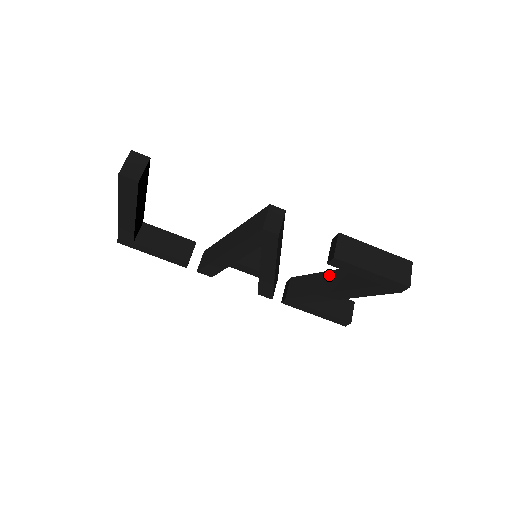
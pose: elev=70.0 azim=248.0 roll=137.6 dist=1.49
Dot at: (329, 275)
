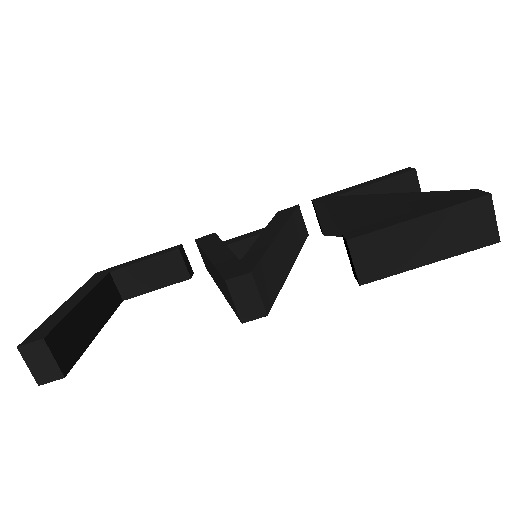
Dot at: (363, 211)
